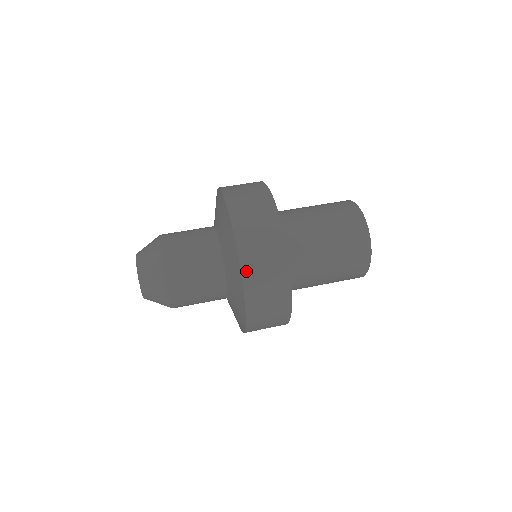
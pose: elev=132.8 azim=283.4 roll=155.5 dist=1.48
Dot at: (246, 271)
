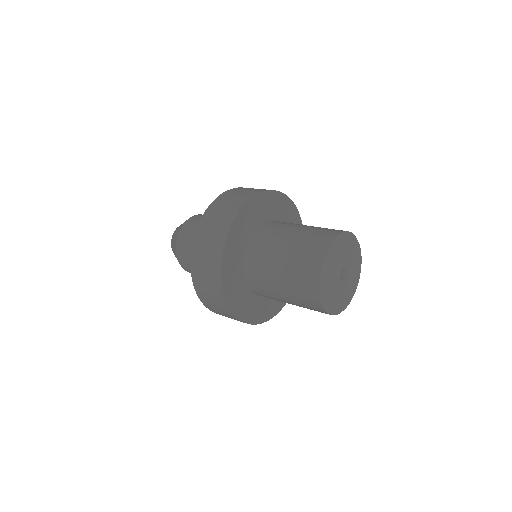
Dot at: (194, 274)
